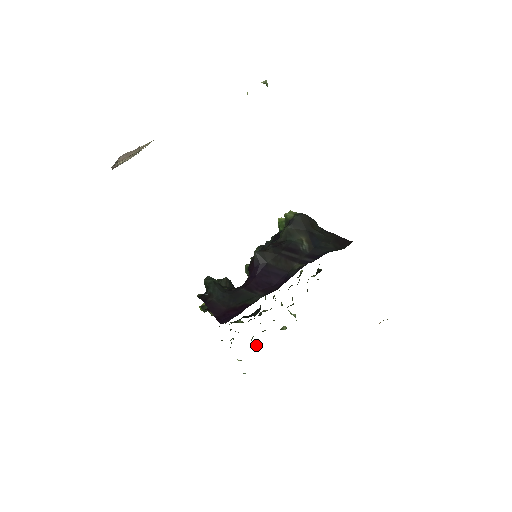
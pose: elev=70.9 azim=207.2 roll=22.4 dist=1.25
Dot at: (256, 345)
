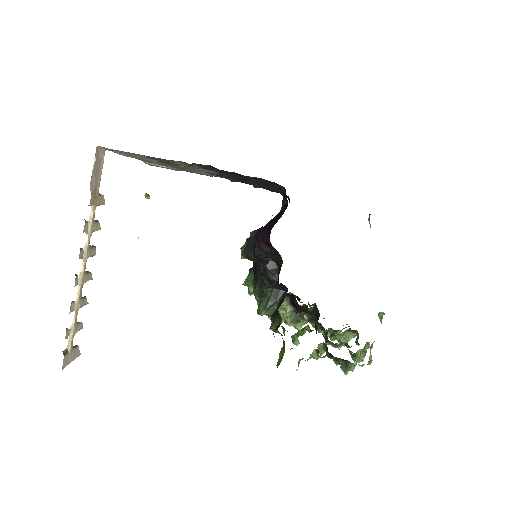
Dot at: occluded
